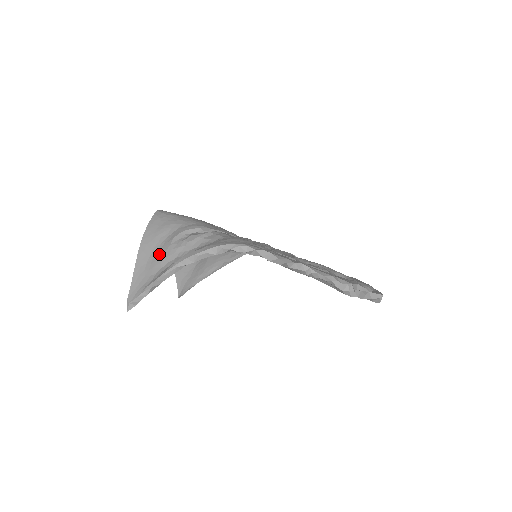
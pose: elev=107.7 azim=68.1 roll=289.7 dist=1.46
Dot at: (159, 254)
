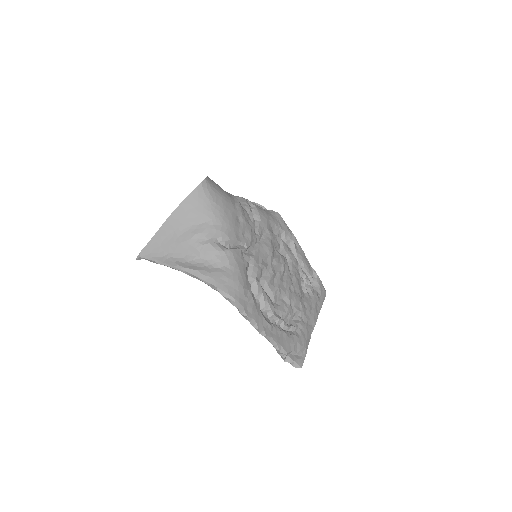
Dot at: (179, 238)
